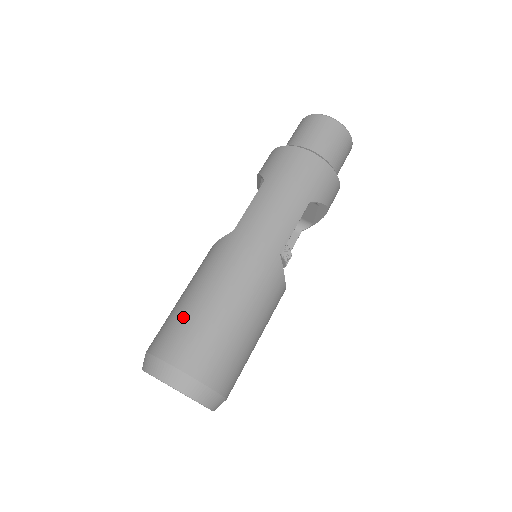
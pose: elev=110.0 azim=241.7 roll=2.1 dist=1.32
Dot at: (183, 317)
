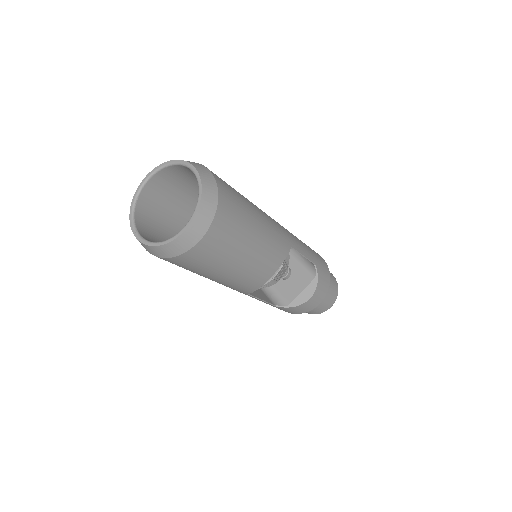
Dot at: occluded
